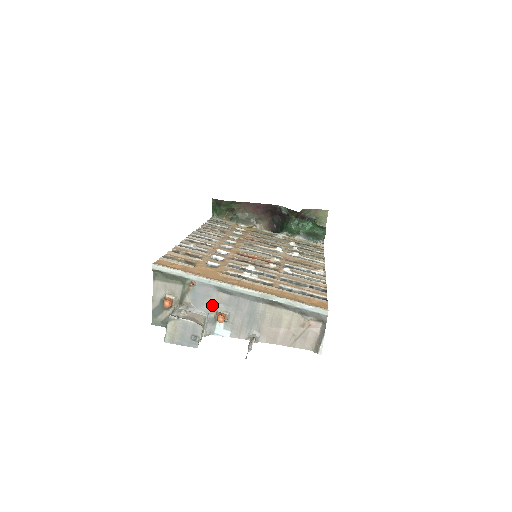
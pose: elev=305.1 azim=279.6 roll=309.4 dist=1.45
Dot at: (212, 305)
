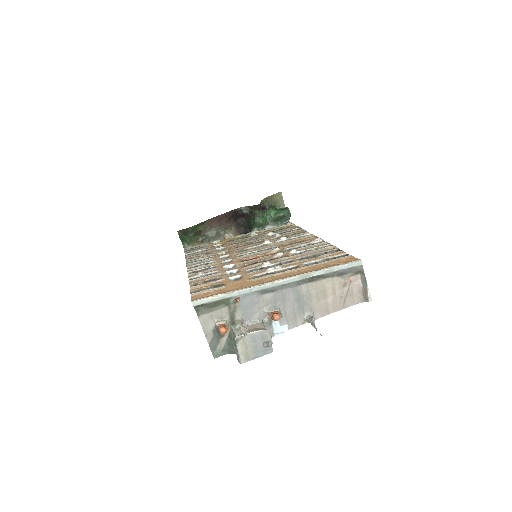
Dot at: (262, 310)
